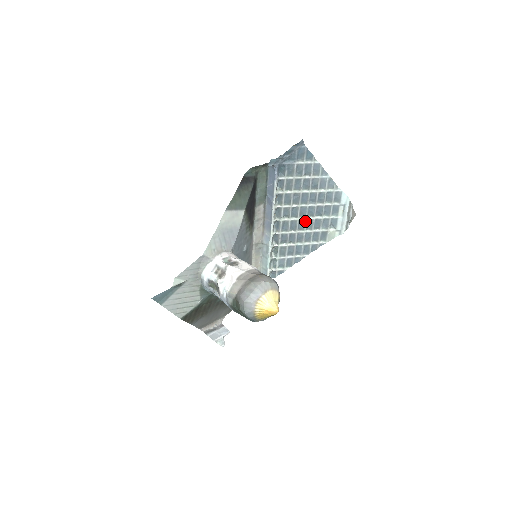
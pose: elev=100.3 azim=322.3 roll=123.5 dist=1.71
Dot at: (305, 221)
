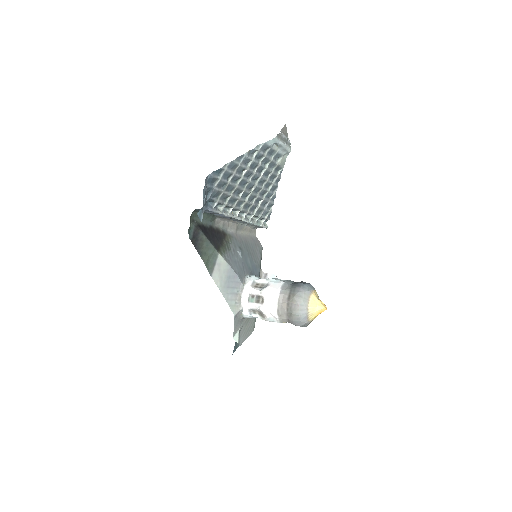
Dot at: (257, 186)
